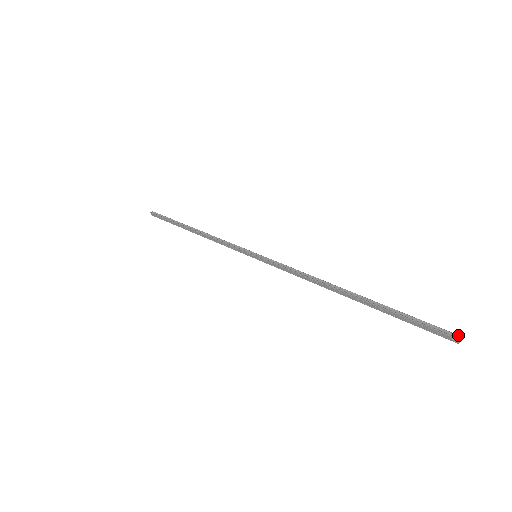
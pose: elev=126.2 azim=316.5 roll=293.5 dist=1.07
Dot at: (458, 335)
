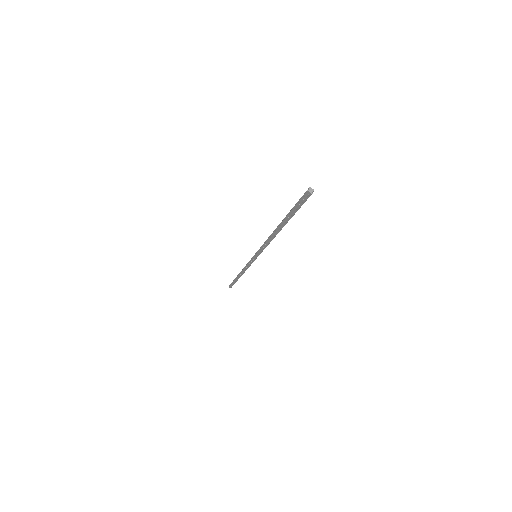
Dot at: (308, 188)
